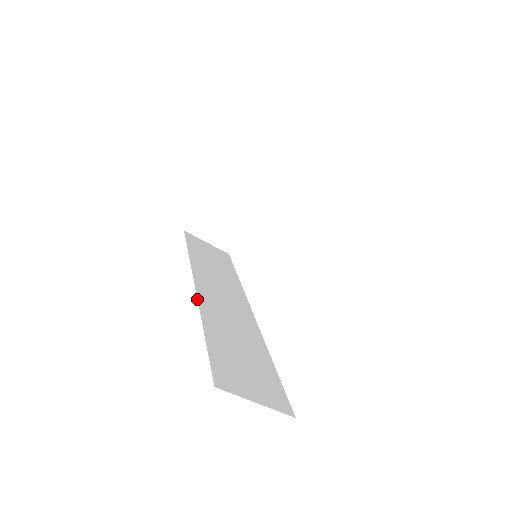
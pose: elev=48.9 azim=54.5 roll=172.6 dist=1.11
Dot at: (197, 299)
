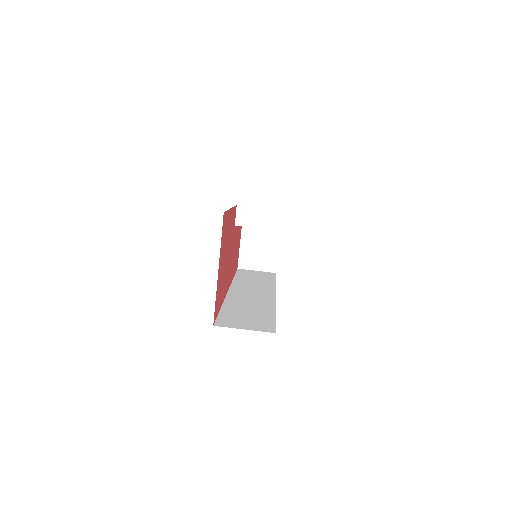
Dot at: (225, 296)
